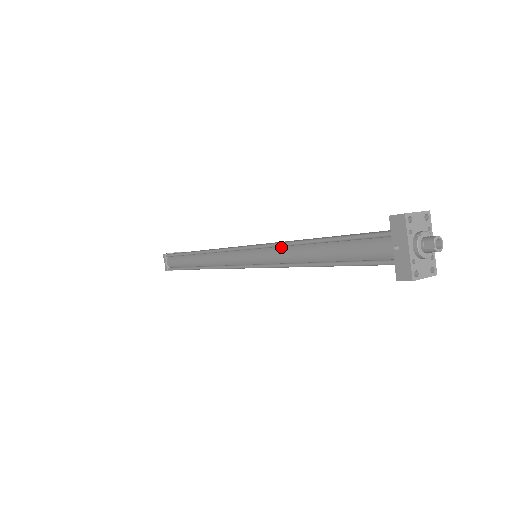
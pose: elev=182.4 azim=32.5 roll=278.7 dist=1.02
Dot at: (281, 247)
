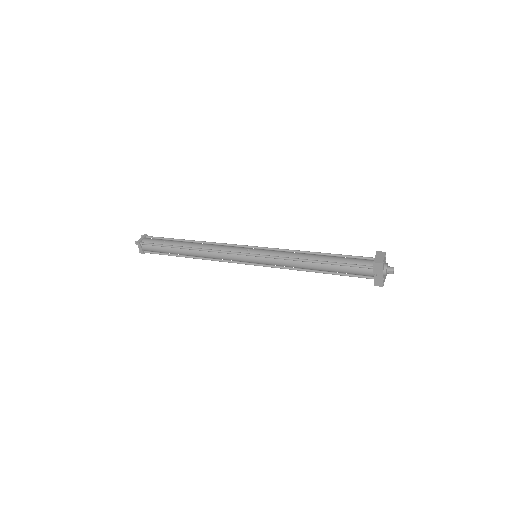
Dot at: (288, 260)
